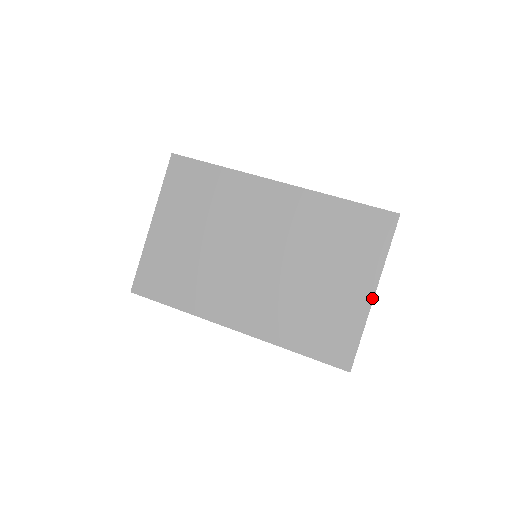
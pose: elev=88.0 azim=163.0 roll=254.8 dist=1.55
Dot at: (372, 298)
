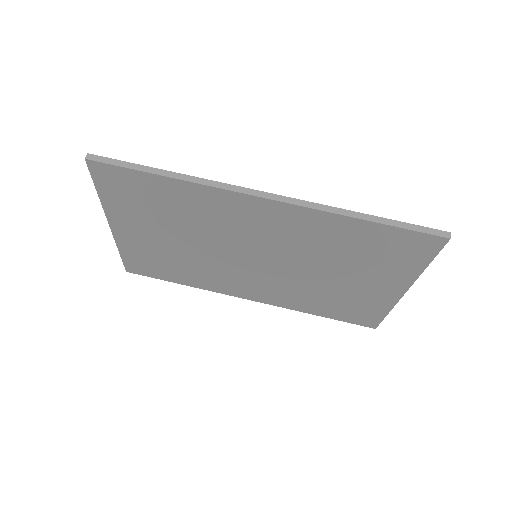
Dot at: (402, 295)
